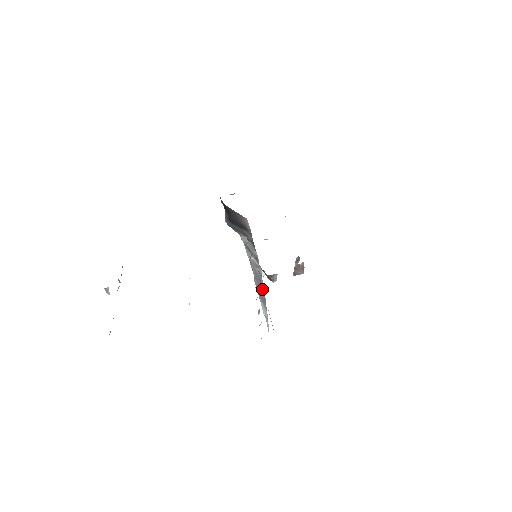
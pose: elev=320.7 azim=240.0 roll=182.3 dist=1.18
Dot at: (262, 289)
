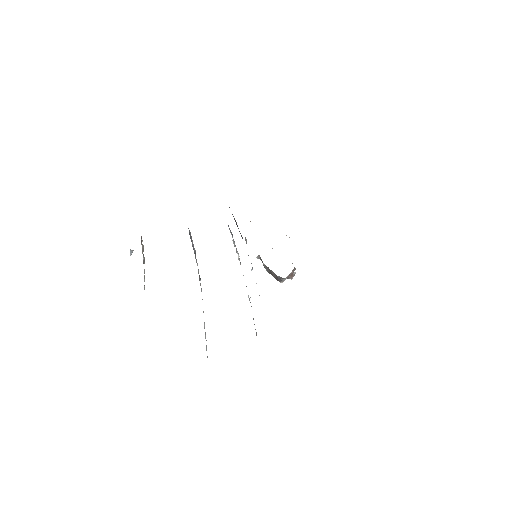
Dot at: occluded
